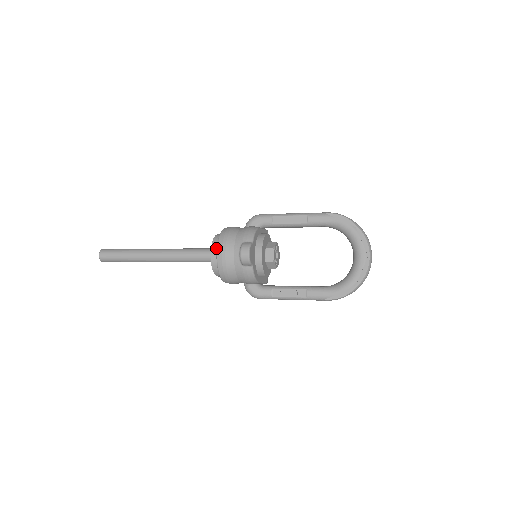
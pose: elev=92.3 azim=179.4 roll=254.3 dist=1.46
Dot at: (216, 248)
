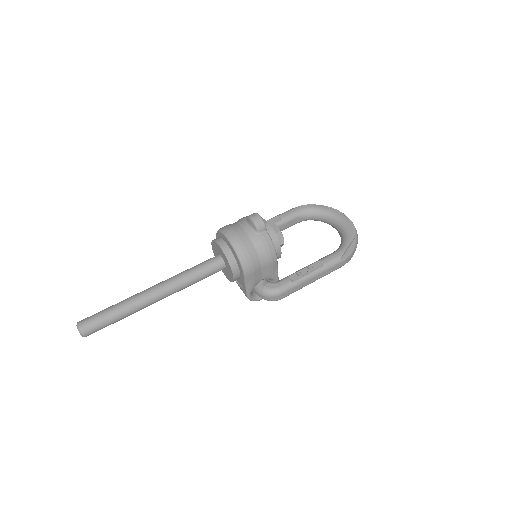
Dot at: (221, 240)
